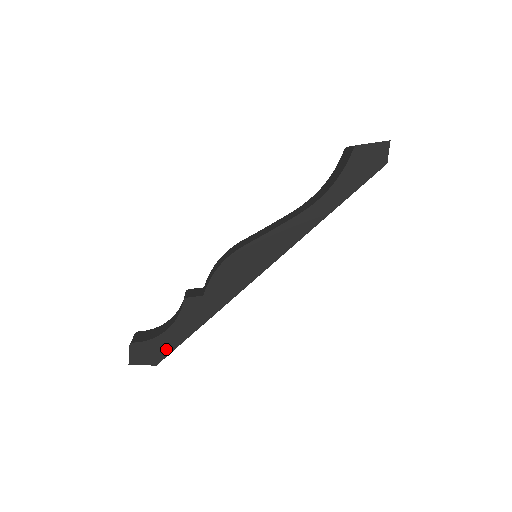
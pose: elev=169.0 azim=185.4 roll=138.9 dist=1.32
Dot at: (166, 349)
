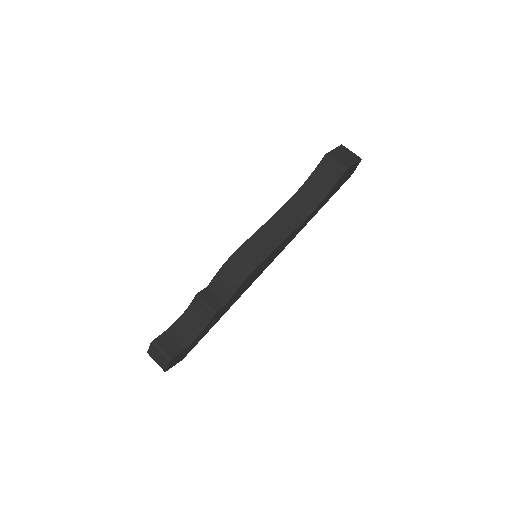
Dot at: (192, 347)
